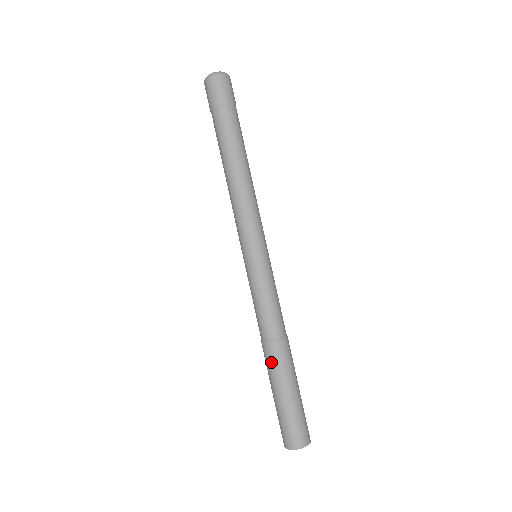
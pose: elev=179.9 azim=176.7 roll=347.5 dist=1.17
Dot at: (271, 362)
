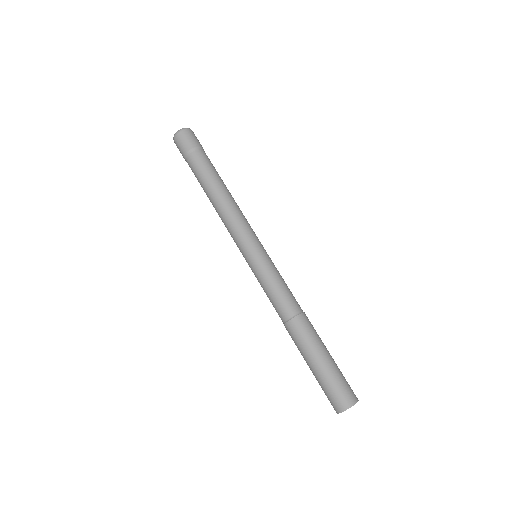
Dot at: (309, 331)
